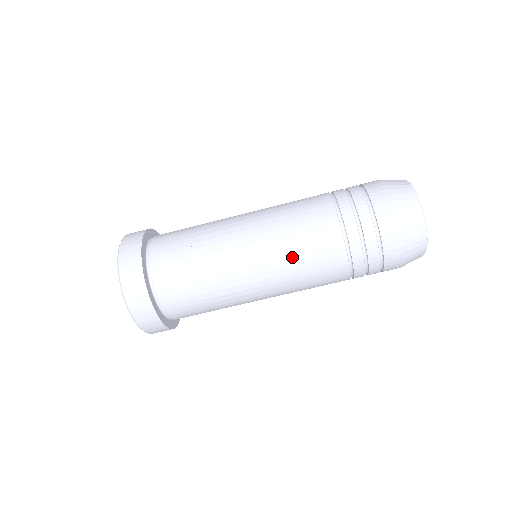
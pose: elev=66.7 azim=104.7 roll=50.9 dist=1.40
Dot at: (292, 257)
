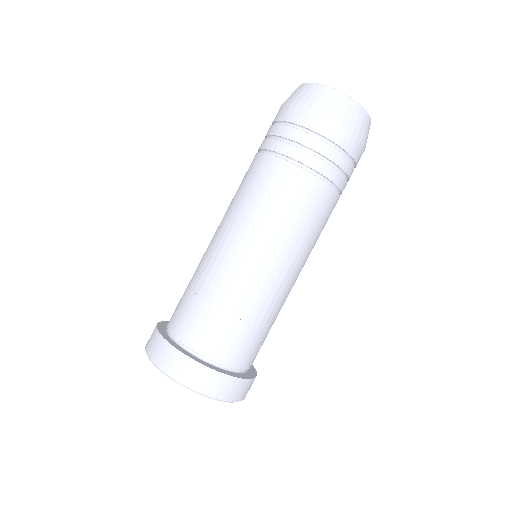
Dot at: (272, 217)
